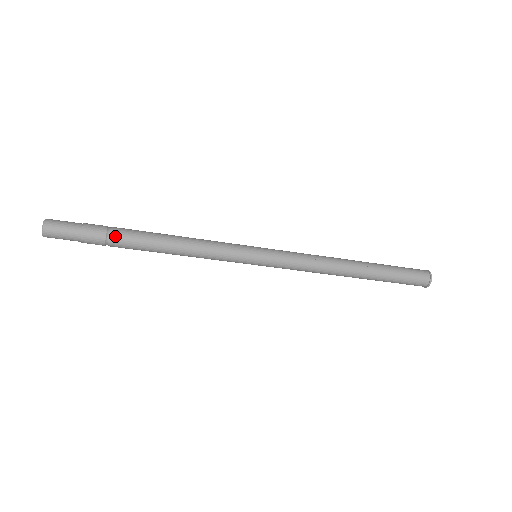
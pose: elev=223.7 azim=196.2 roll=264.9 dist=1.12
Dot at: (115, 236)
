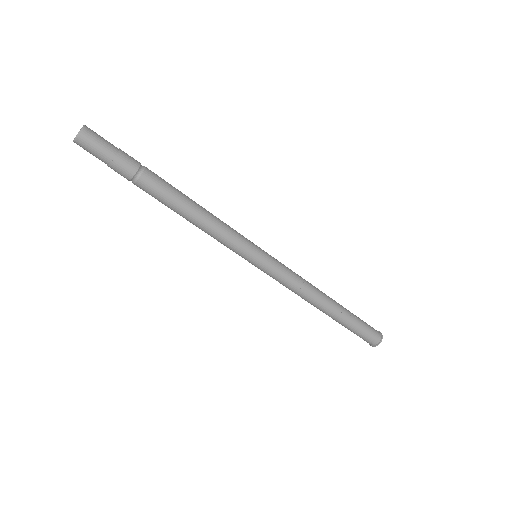
Dot at: (144, 178)
